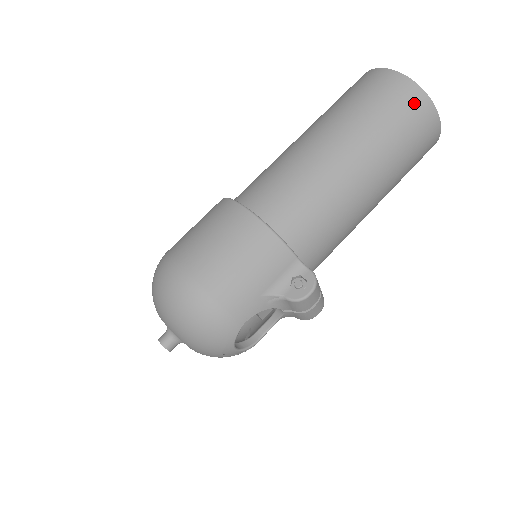
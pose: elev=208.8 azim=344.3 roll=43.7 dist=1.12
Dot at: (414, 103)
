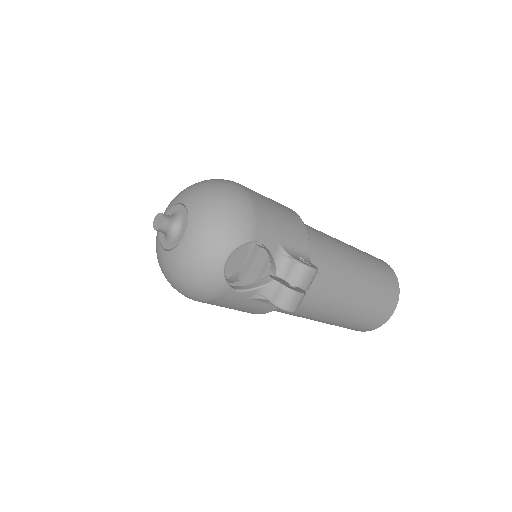
Dot at: (391, 275)
